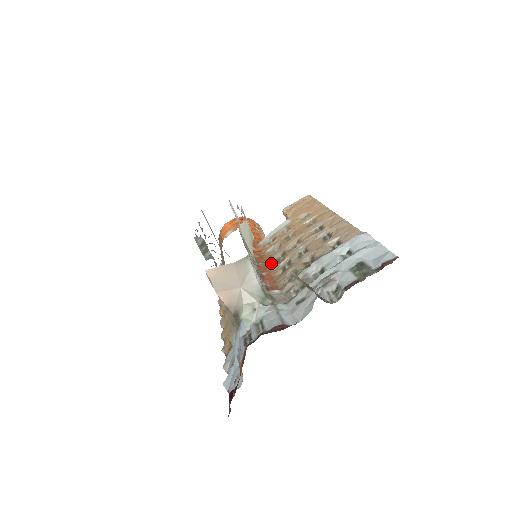
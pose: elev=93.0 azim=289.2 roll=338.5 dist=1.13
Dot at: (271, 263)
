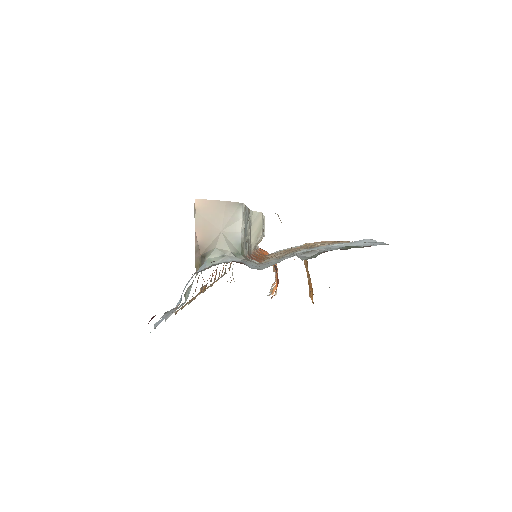
Dot at: (266, 258)
